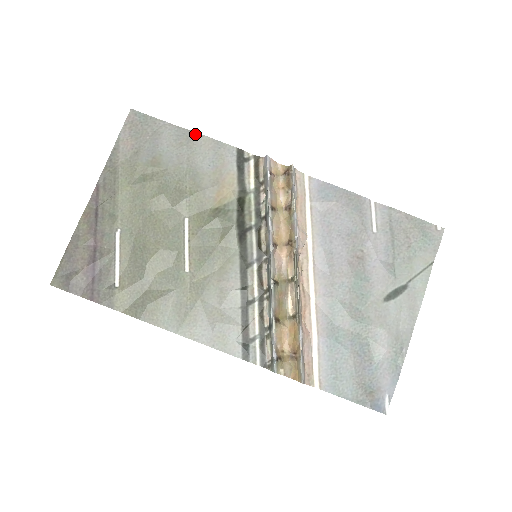
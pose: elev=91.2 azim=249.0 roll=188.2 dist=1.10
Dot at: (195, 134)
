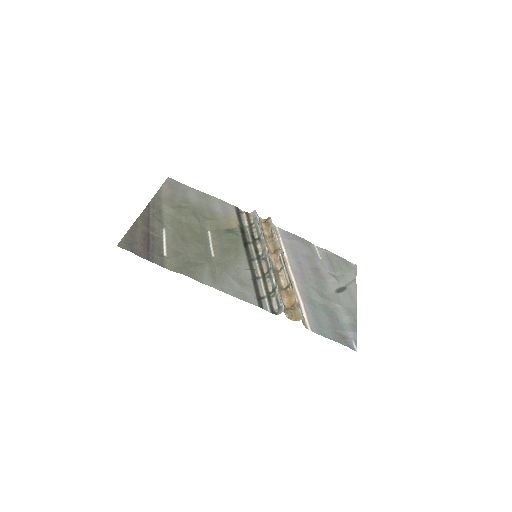
Dot at: (209, 195)
